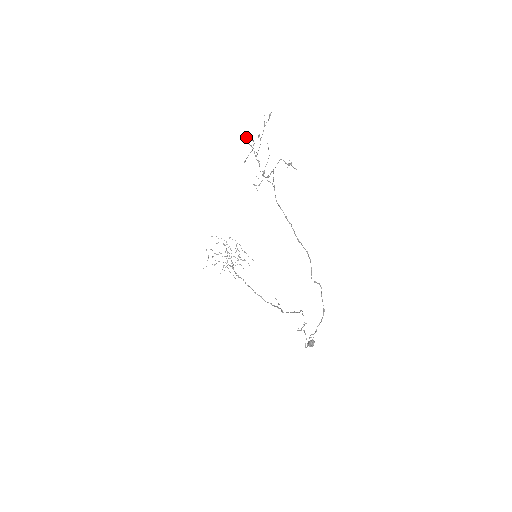
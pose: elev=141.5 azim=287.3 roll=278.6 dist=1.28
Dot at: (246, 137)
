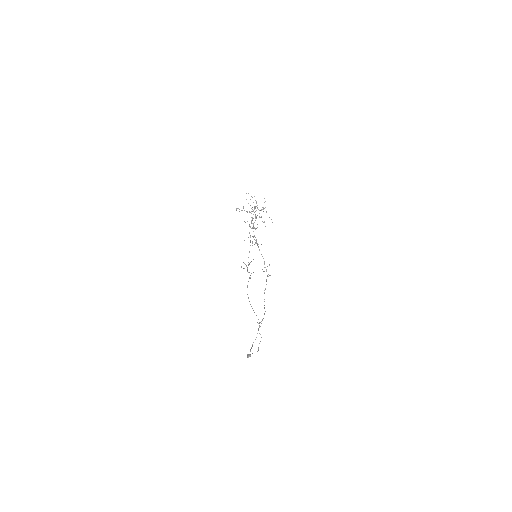
Dot at: occluded
